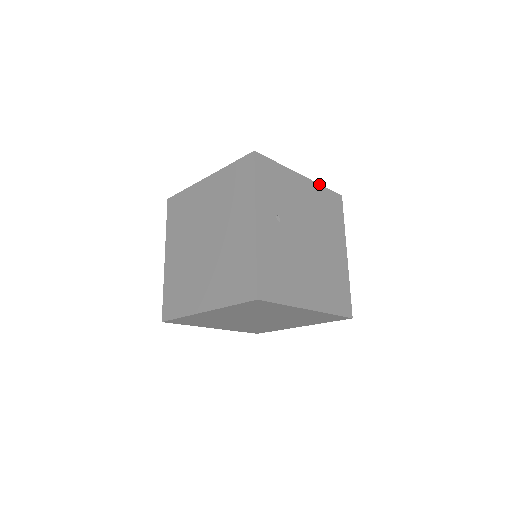
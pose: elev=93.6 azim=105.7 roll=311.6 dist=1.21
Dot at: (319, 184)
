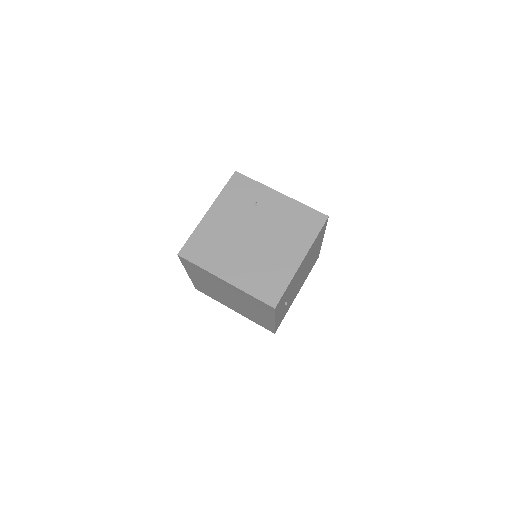
Dot at: (313, 243)
